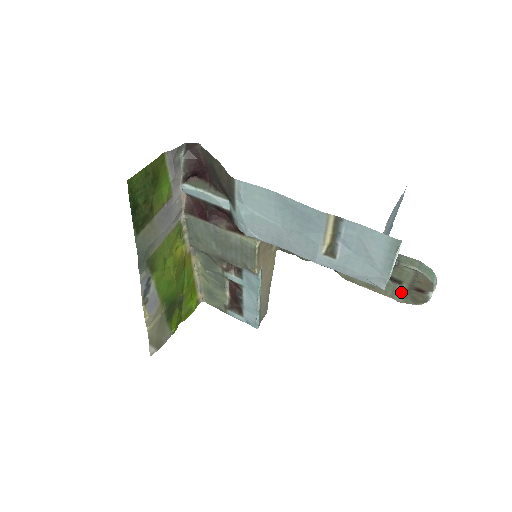
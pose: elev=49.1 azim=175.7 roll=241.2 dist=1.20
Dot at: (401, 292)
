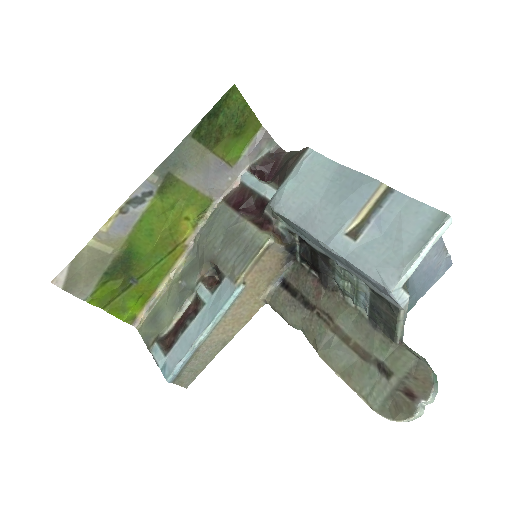
Dot at: (383, 392)
